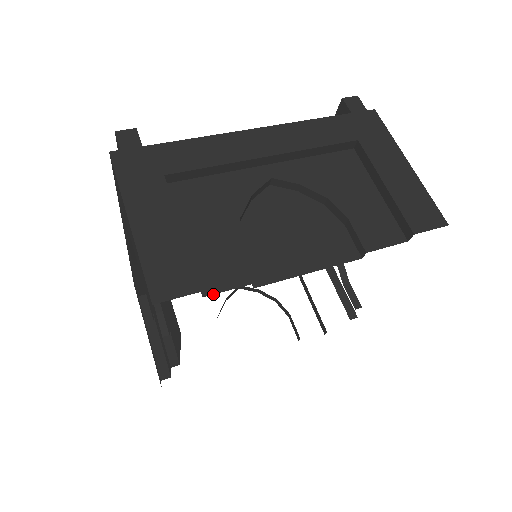
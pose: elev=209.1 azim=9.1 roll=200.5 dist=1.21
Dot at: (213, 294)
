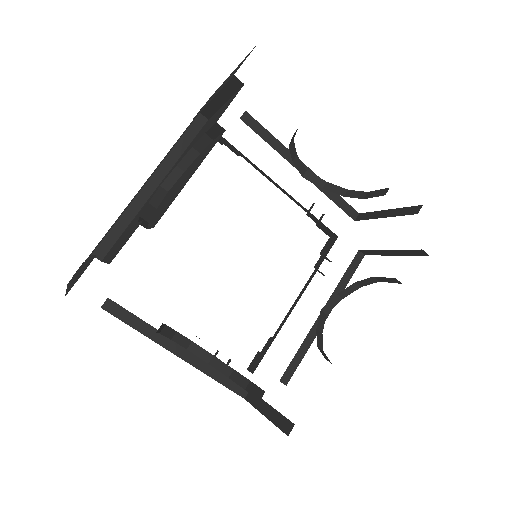
Dot at: occluded
